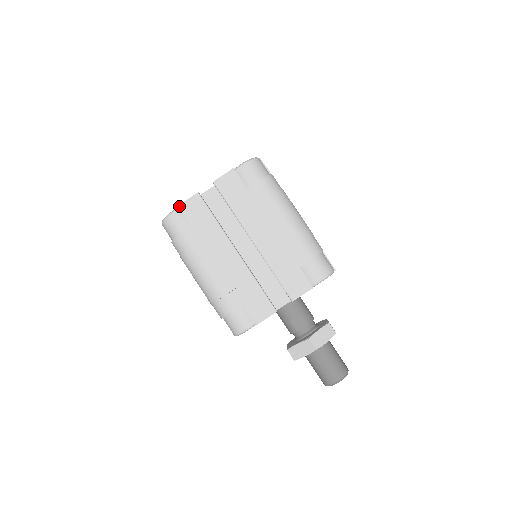
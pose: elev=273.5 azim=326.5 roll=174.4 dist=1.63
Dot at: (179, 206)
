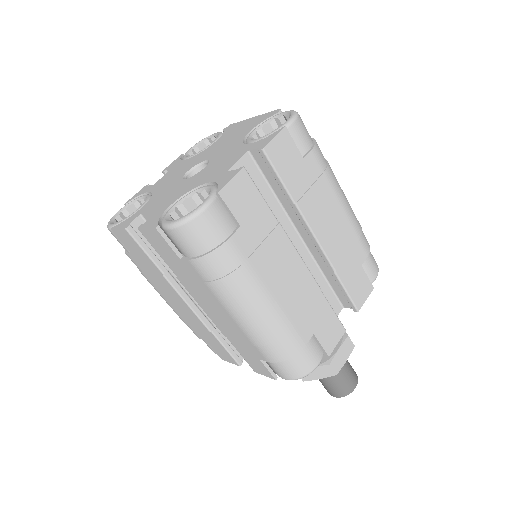
Dot at: (112, 230)
